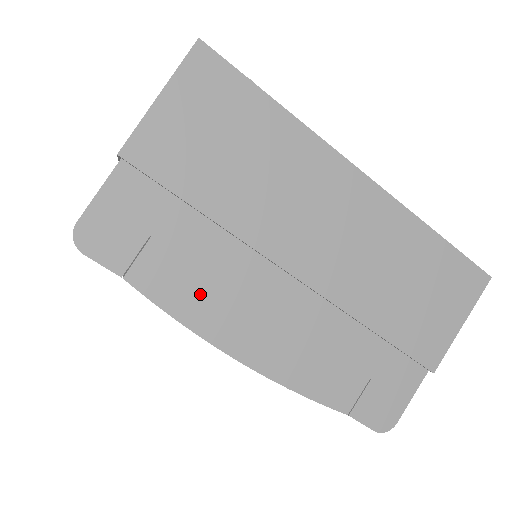
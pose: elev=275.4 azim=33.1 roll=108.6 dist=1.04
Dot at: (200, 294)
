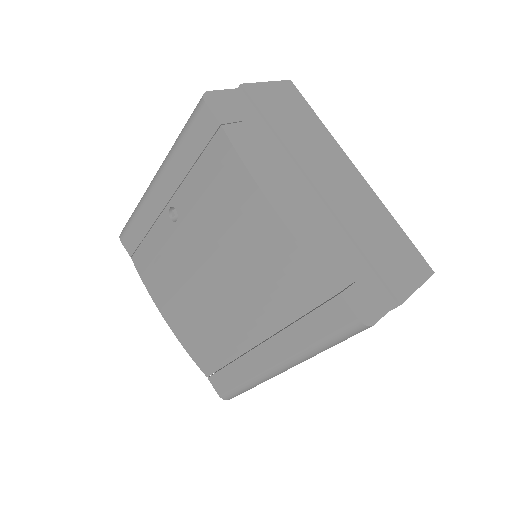
Dot at: (261, 161)
